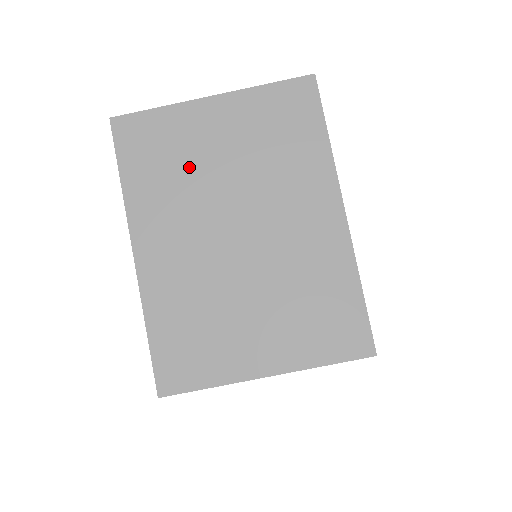
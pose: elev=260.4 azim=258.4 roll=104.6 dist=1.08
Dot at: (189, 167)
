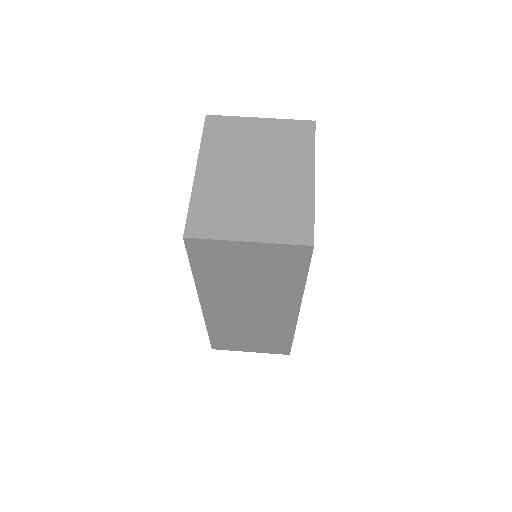
Dot at: (239, 142)
